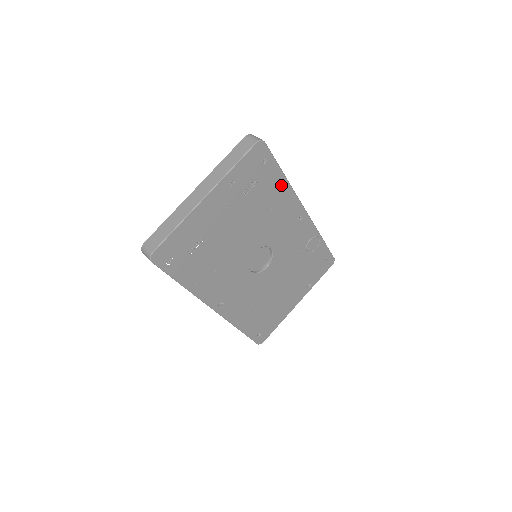
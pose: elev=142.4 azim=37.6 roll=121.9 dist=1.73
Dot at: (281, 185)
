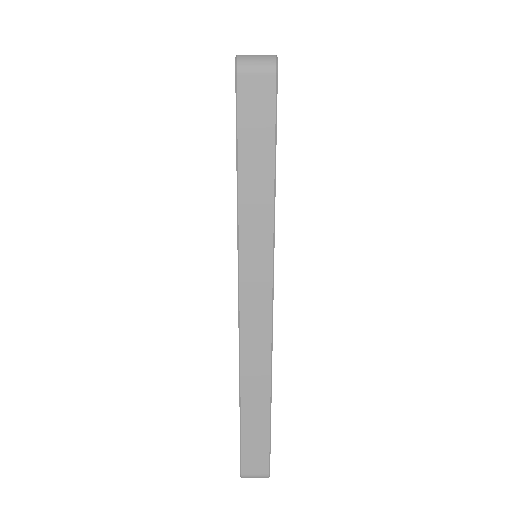
Dot at: occluded
